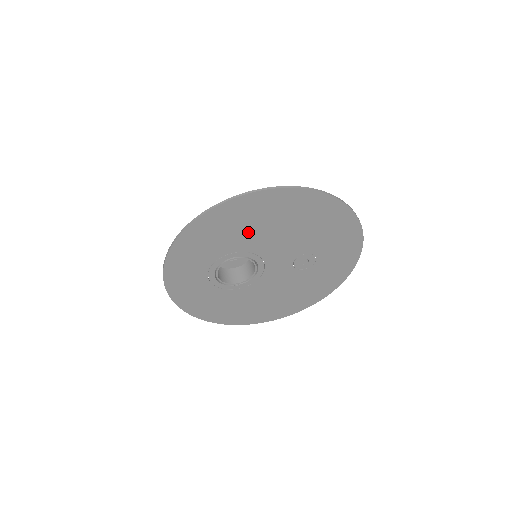
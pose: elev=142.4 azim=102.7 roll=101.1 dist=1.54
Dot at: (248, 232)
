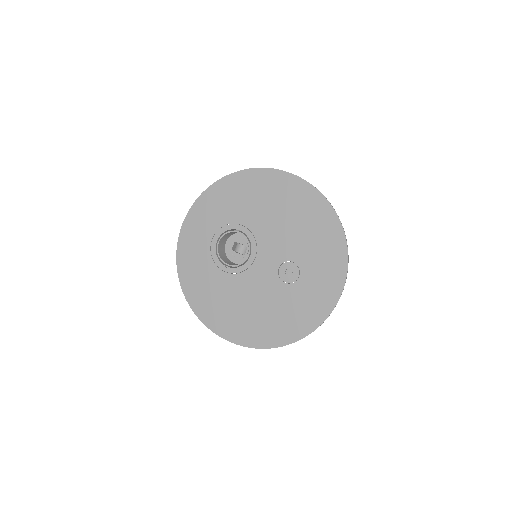
Dot at: (258, 208)
